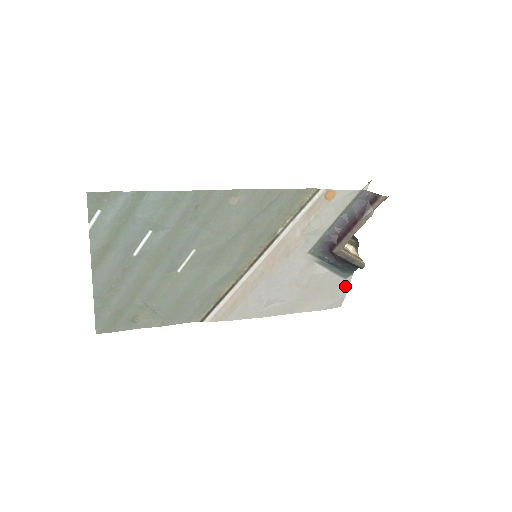
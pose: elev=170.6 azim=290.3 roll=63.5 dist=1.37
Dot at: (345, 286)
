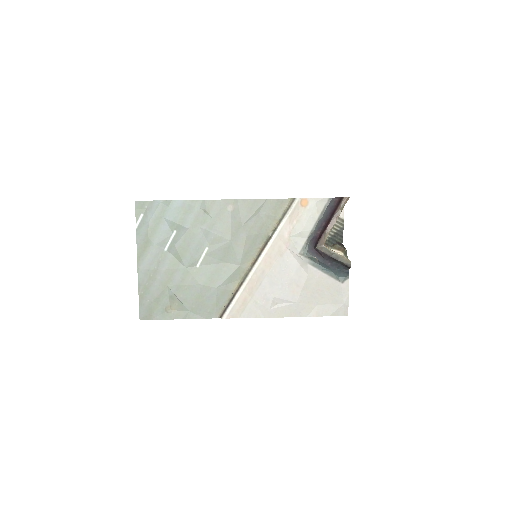
Dot at: (344, 291)
